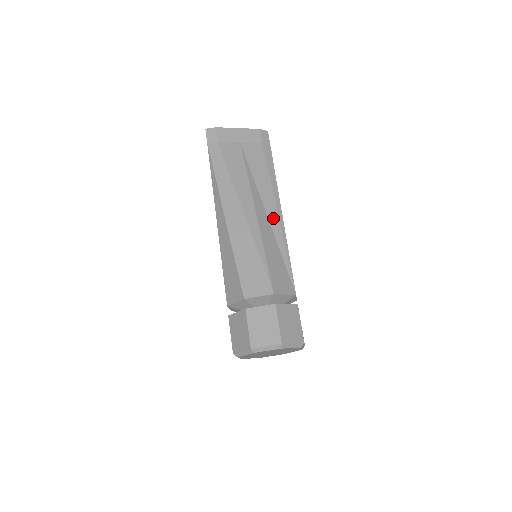
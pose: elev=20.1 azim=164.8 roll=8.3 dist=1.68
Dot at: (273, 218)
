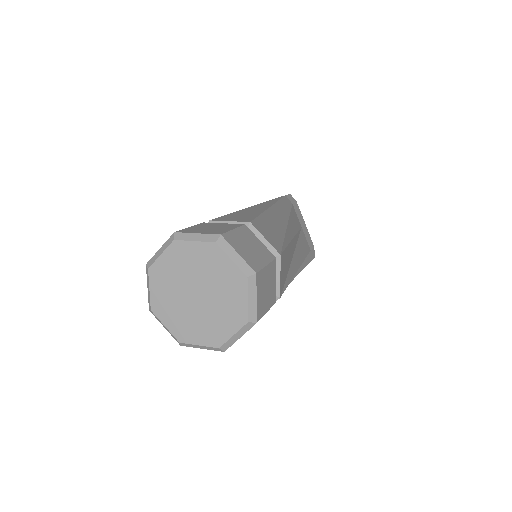
Dot at: (295, 262)
